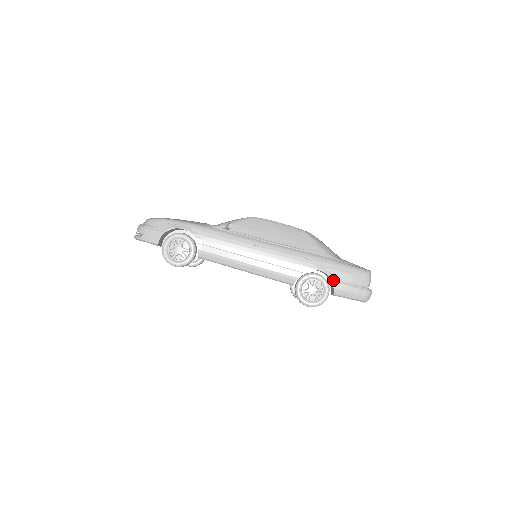
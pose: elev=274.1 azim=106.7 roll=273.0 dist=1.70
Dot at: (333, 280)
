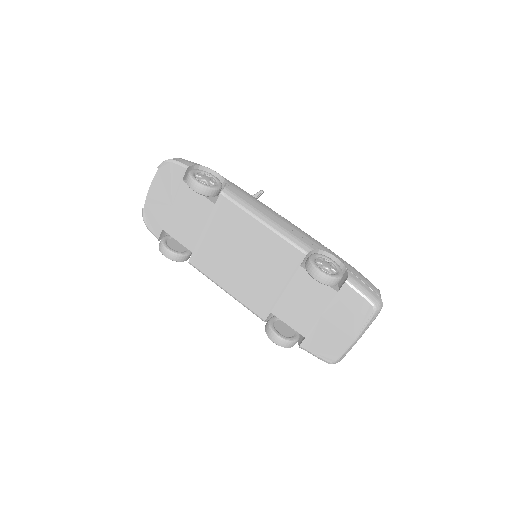
Dot at: (348, 270)
